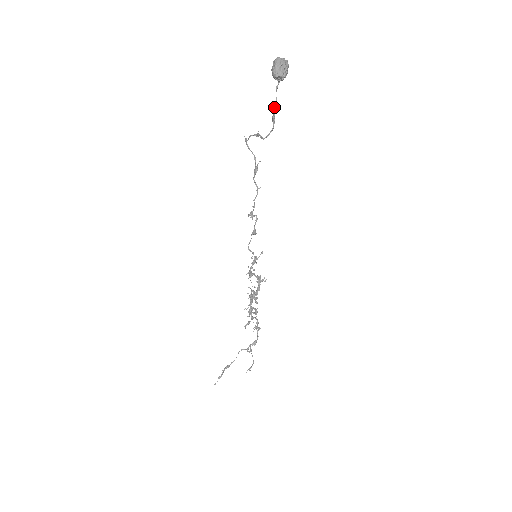
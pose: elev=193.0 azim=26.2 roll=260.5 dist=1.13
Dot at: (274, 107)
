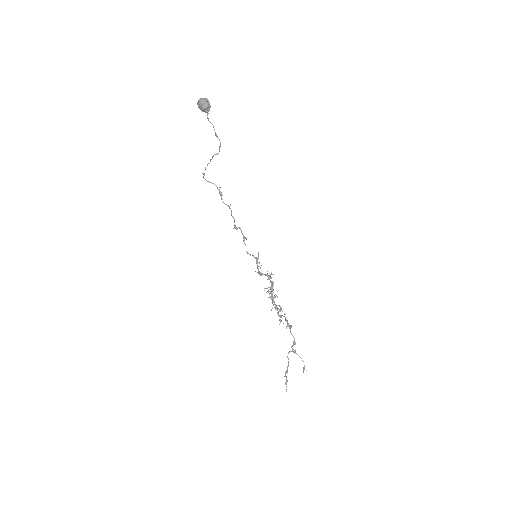
Dot at: occluded
